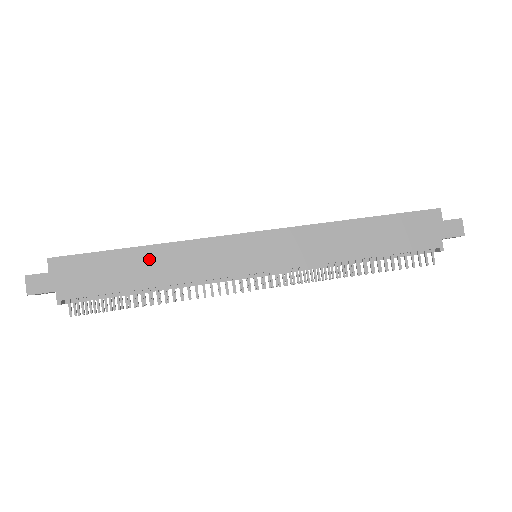
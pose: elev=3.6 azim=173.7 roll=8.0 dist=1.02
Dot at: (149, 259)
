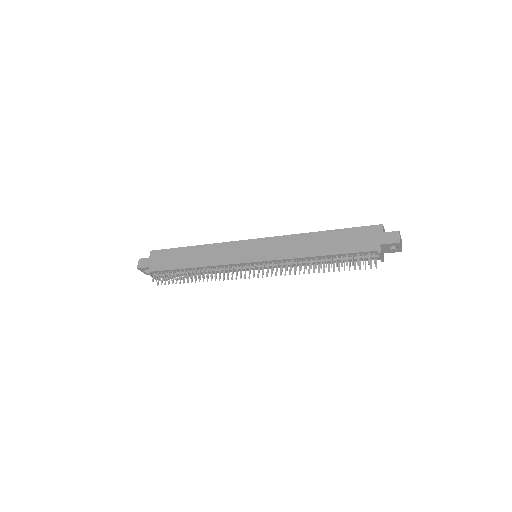
Dot at: (195, 253)
